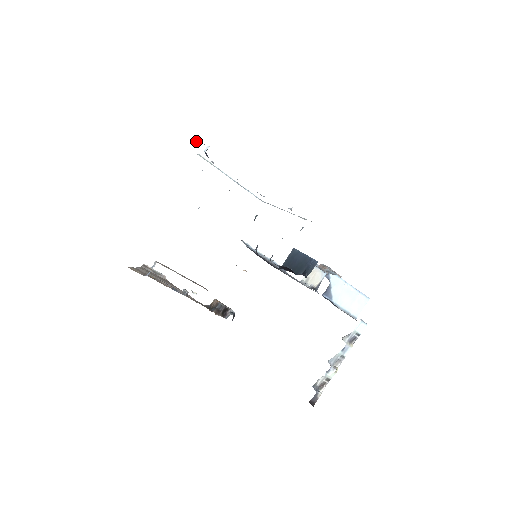
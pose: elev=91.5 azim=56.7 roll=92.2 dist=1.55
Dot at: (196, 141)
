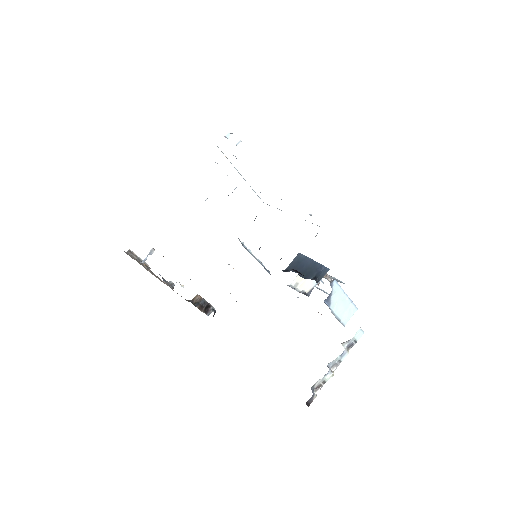
Dot at: (228, 133)
